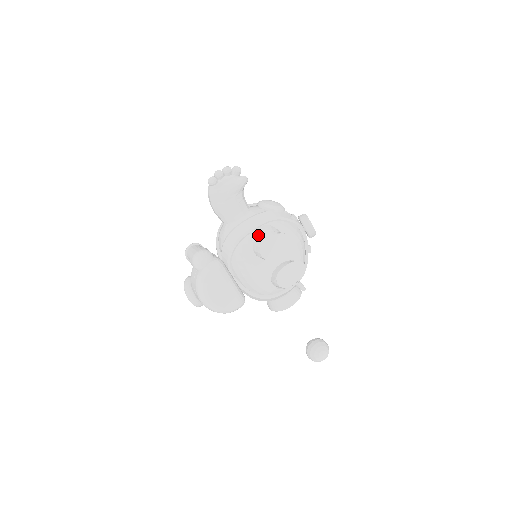
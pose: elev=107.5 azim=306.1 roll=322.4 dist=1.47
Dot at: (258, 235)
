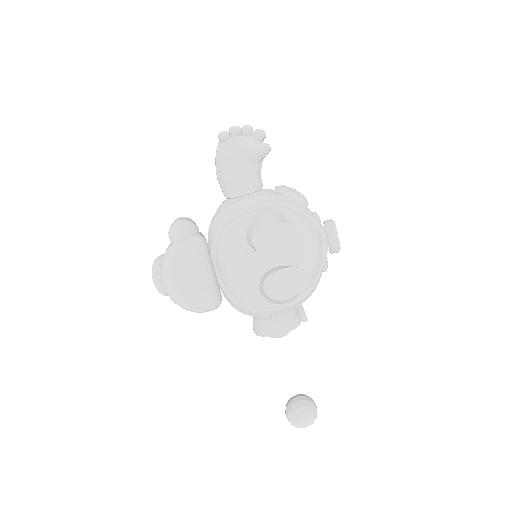
Dot at: (258, 217)
